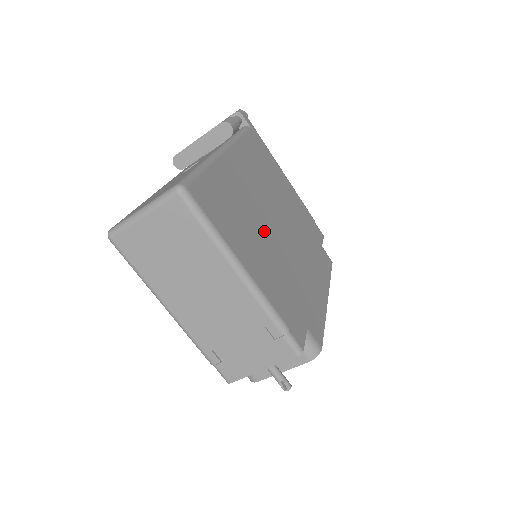
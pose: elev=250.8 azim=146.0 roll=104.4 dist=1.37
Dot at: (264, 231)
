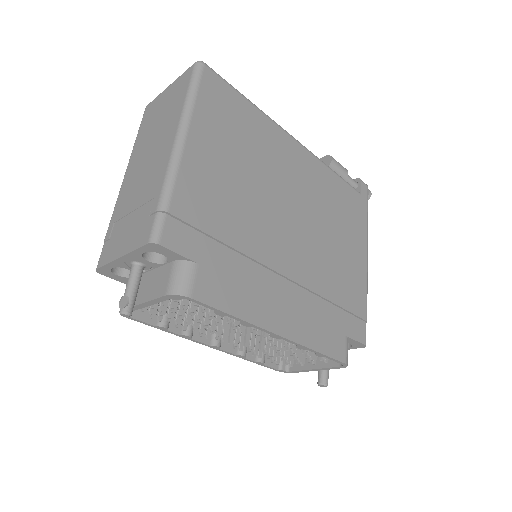
Dot at: (259, 189)
